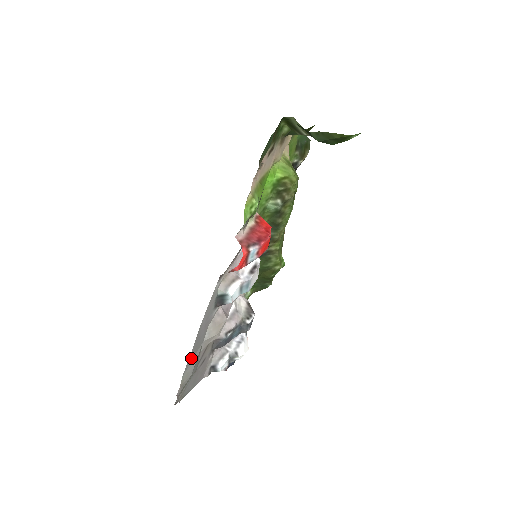
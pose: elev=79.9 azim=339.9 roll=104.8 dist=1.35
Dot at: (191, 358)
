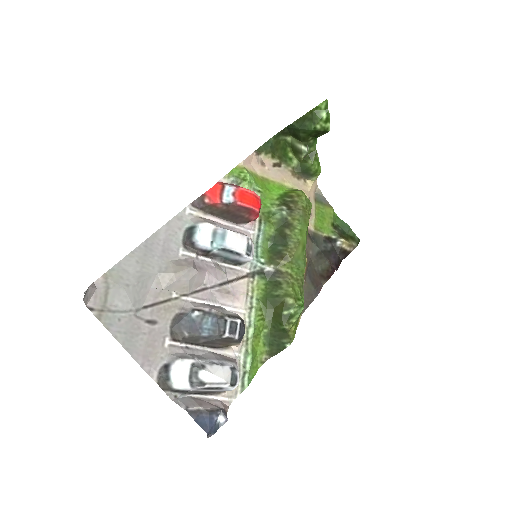
Dot at: (133, 264)
